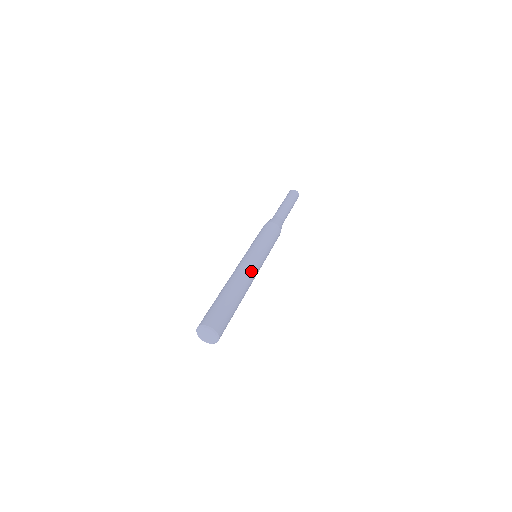
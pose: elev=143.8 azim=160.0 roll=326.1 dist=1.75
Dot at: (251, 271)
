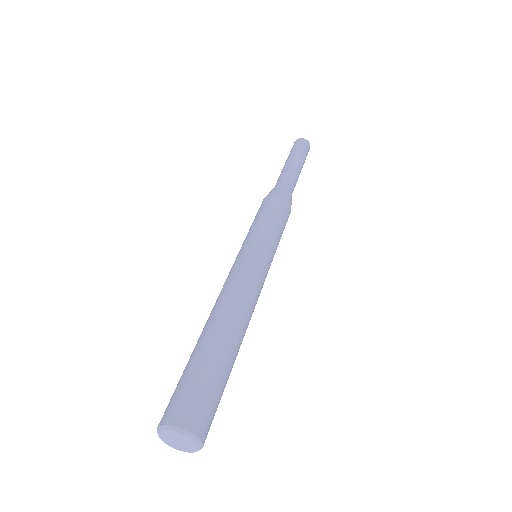
Dot at: (241, 284)
